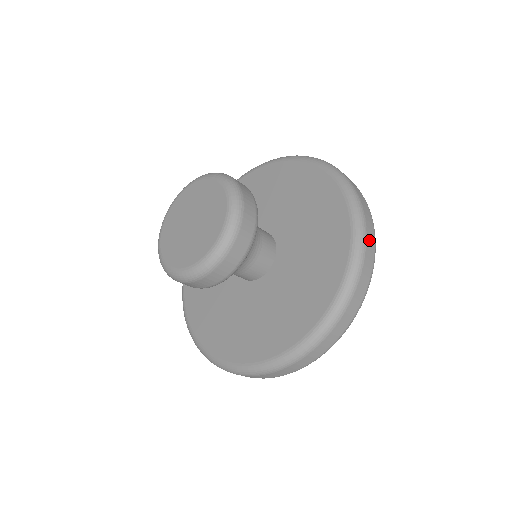
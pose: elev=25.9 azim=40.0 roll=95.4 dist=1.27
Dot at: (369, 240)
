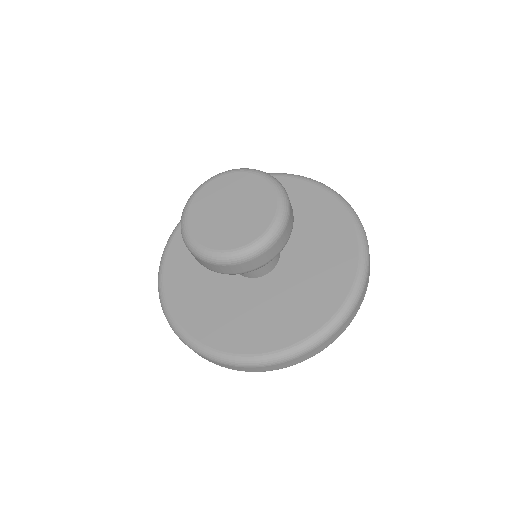
Dot at: (321, 347)
